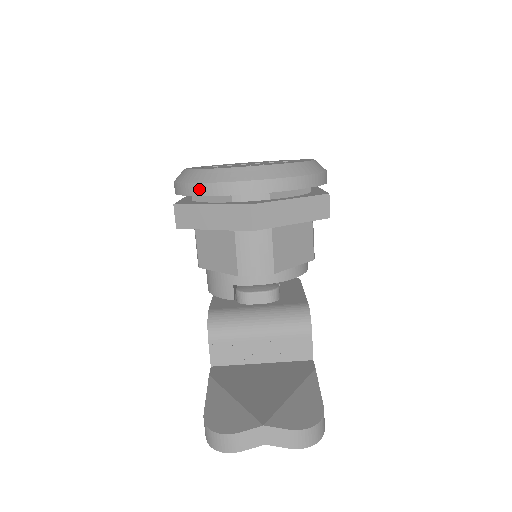
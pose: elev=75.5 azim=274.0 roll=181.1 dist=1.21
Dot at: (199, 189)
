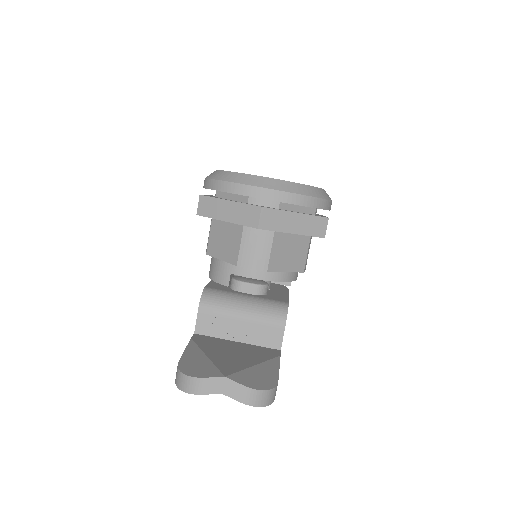
Dot at: (224, 186)
